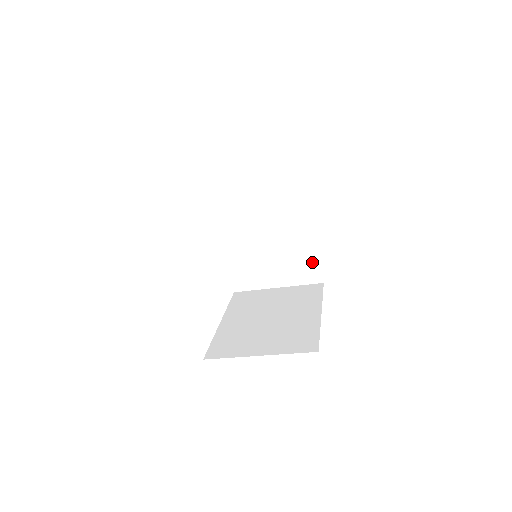
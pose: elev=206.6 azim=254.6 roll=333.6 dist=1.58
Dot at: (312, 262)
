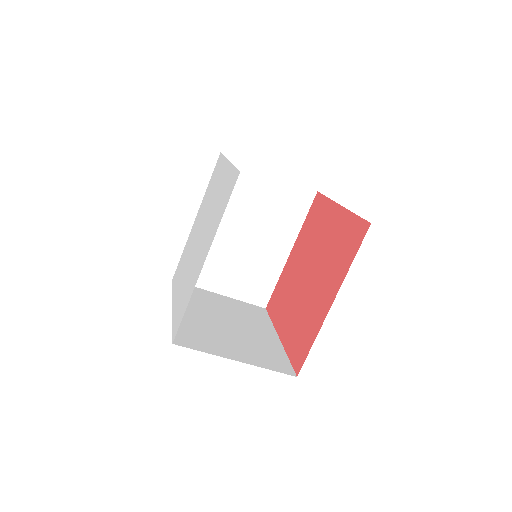
Dot at: (268, 284)
